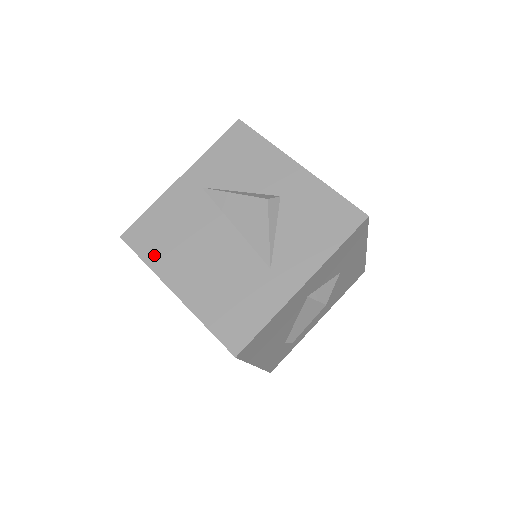
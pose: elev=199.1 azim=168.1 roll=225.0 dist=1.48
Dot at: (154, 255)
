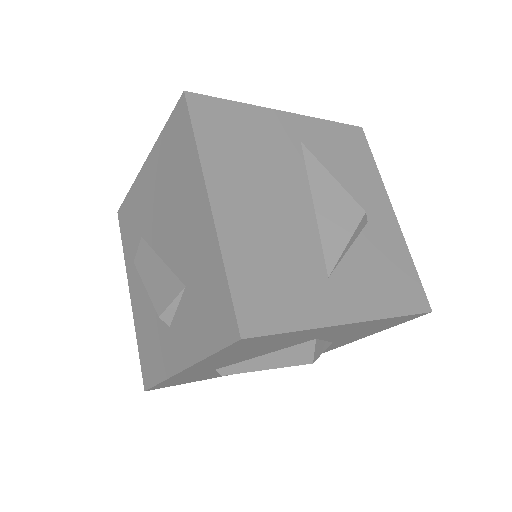
Dot at: (213, 146)
